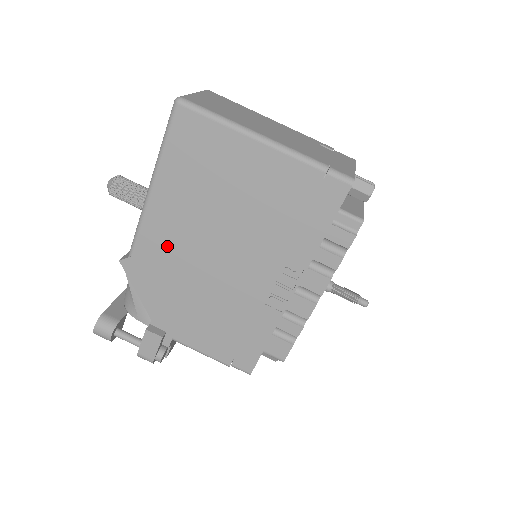
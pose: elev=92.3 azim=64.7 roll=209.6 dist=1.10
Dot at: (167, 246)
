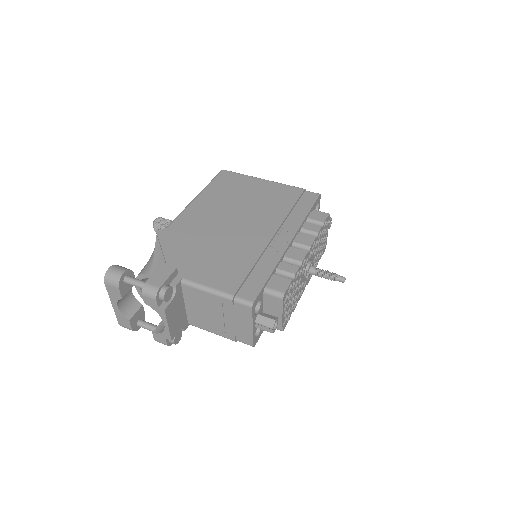
Dot at: (198, 221)
